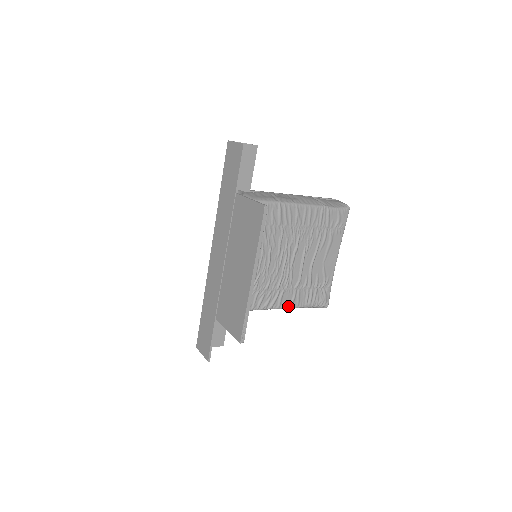
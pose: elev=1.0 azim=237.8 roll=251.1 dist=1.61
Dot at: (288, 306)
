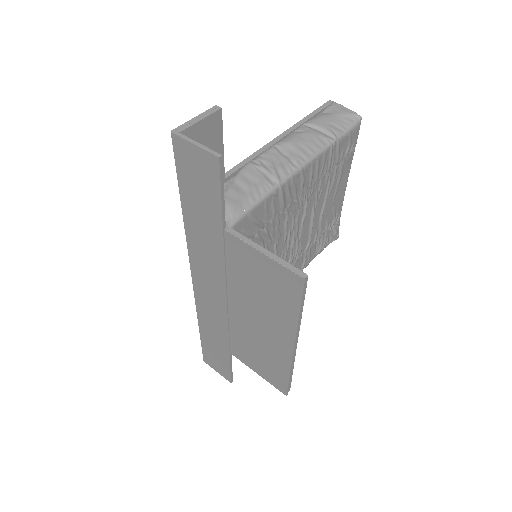
Dot at: occluded
